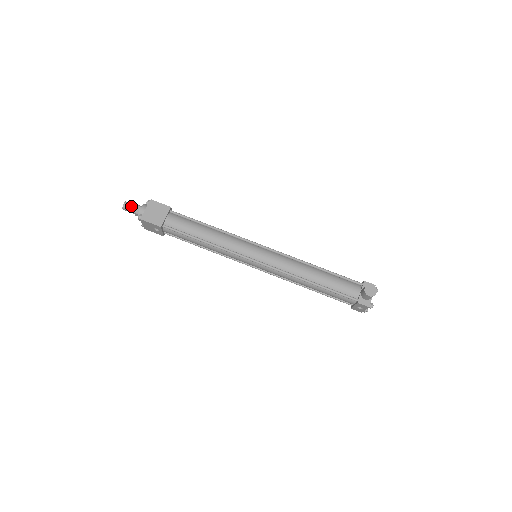
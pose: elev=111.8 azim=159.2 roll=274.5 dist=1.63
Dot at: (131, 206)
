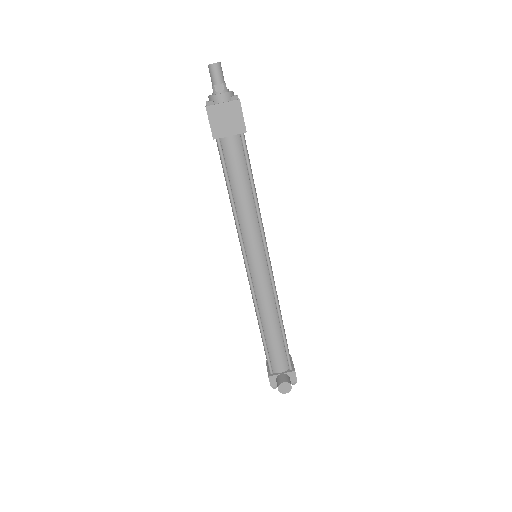
Dot at: (217, 76)
